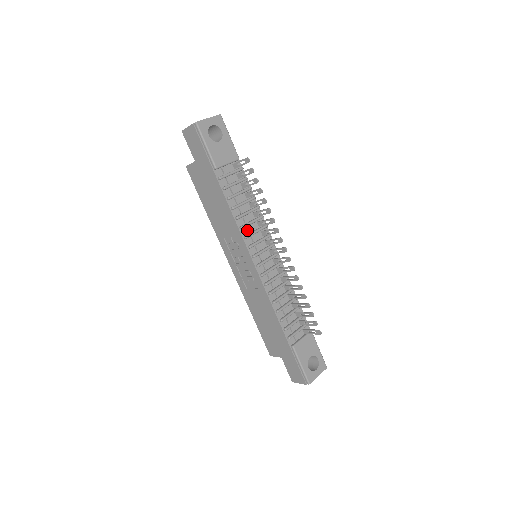
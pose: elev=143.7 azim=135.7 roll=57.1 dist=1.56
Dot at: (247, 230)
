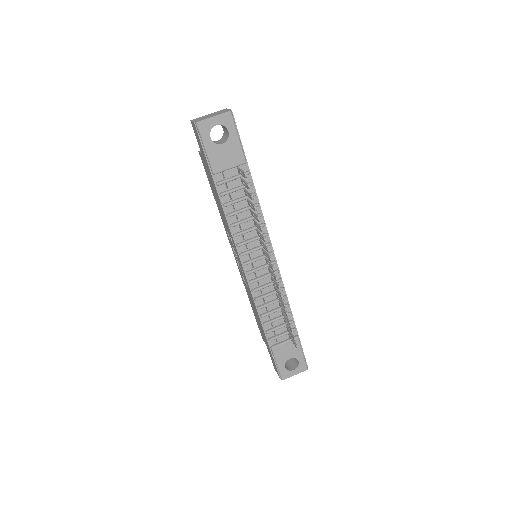
Dot at: (242, 237)
